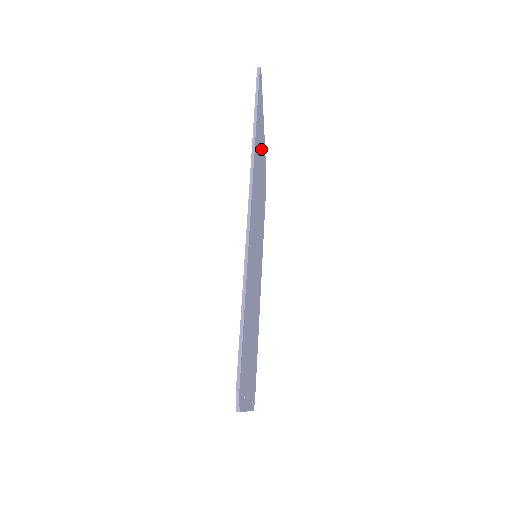
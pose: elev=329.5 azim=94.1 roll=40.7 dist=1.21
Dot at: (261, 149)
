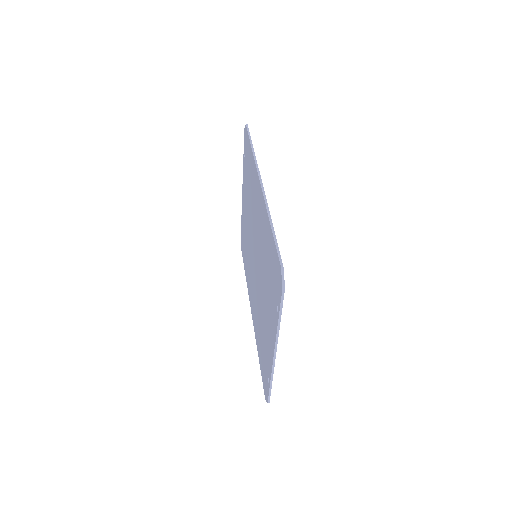
Dot at: occluded
